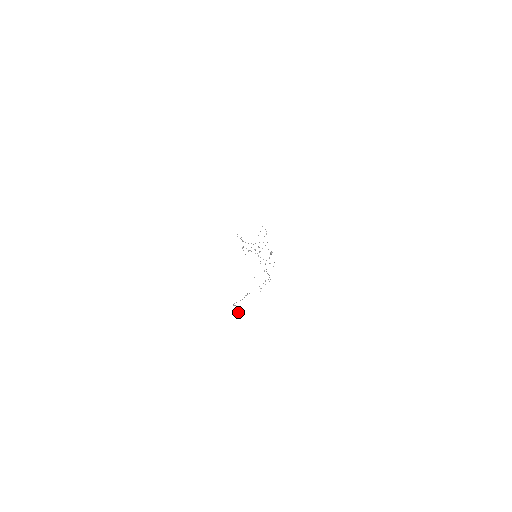
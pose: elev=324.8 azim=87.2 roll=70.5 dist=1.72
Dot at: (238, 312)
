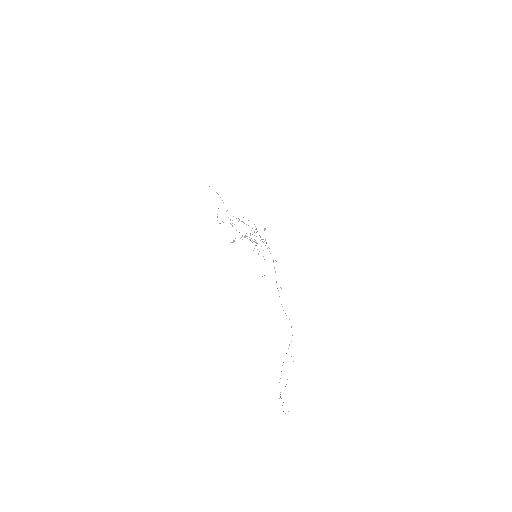
Dot at: occluded
